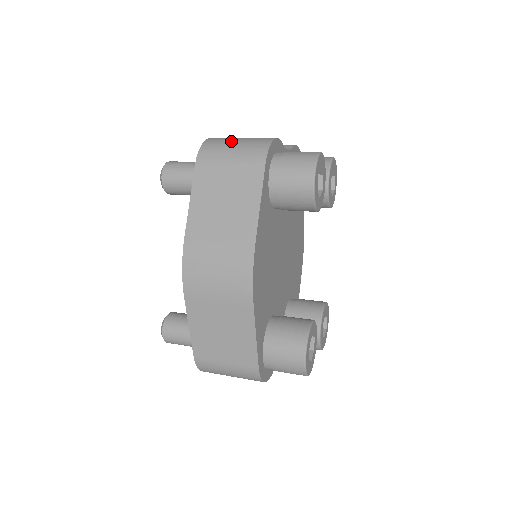
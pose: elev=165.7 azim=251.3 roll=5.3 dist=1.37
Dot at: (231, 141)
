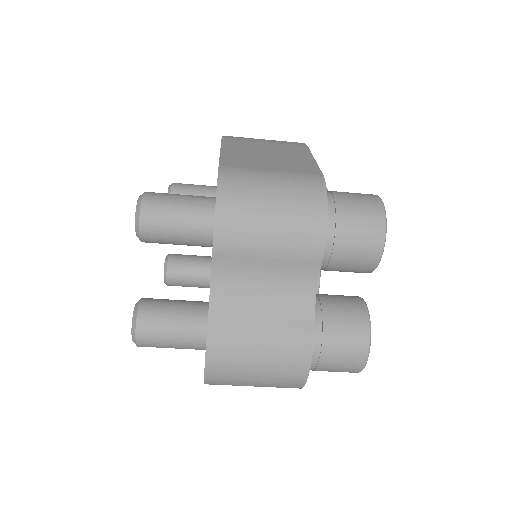
Dot at: occluded
